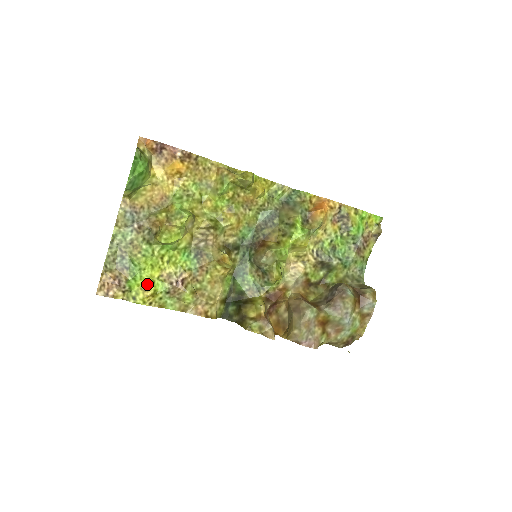
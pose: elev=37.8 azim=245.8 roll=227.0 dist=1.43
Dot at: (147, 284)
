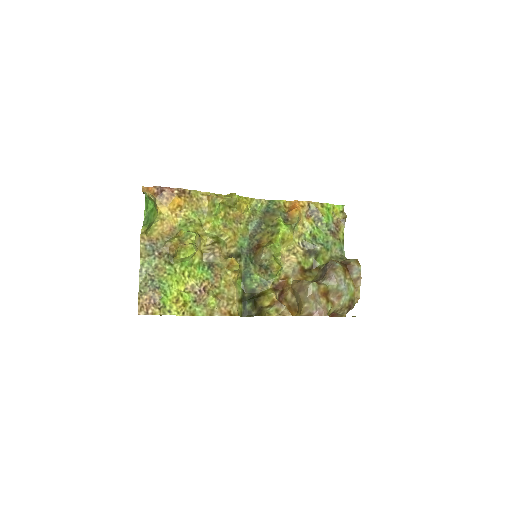
Dot at: (177, 297)
